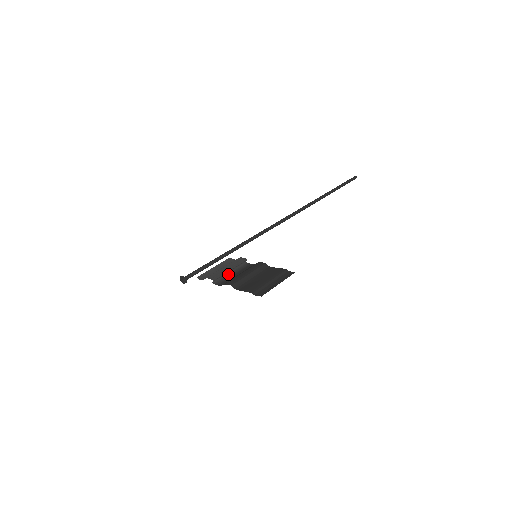
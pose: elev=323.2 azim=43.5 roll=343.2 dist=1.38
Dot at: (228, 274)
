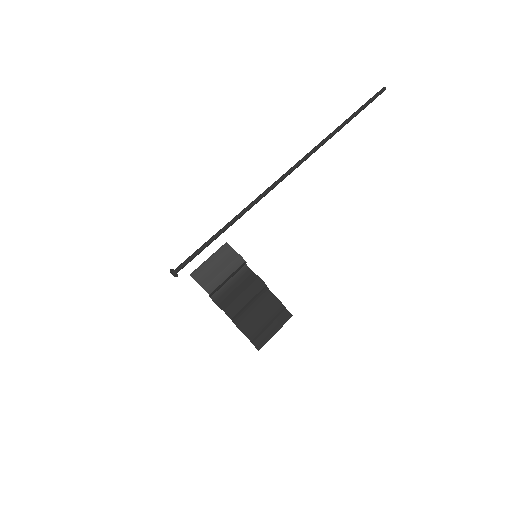
Dot at: (225, 282)
